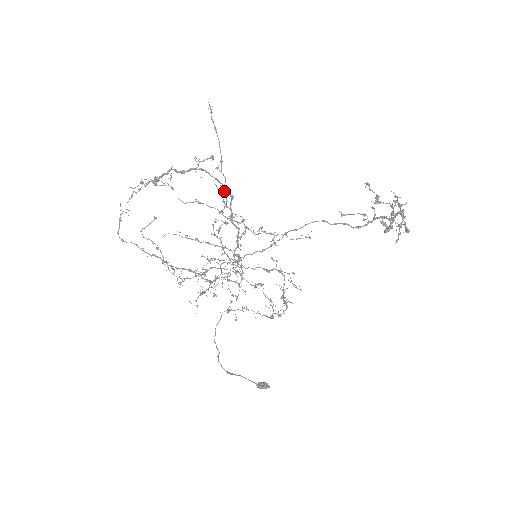
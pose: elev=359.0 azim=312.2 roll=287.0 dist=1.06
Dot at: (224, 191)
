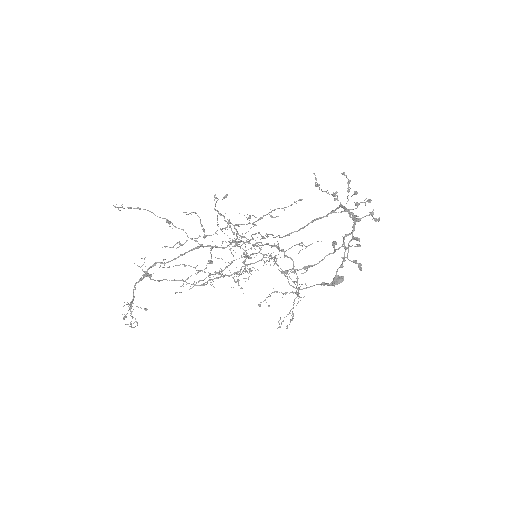
Dot at: (195, 213)
